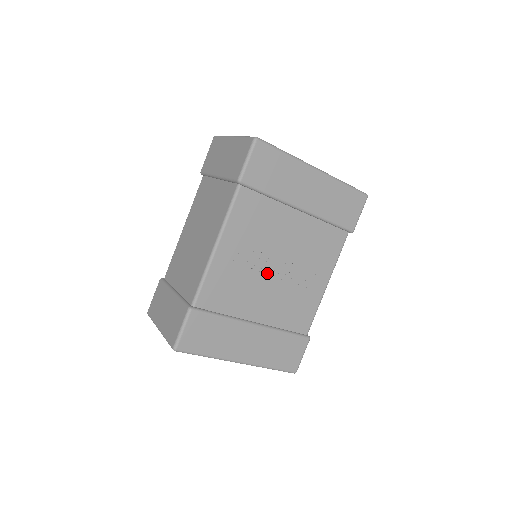
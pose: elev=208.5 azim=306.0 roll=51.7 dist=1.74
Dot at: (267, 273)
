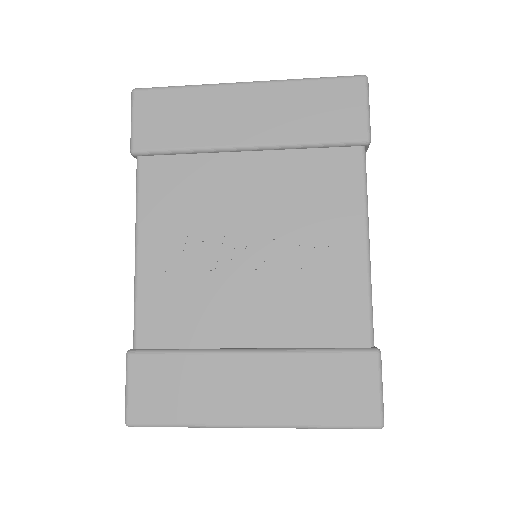
Dot at: (236, 262)
